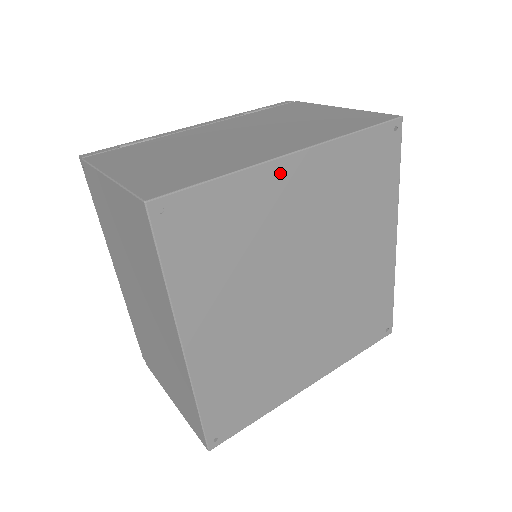
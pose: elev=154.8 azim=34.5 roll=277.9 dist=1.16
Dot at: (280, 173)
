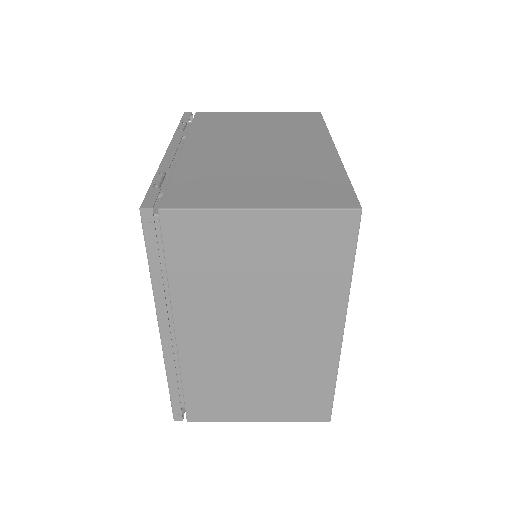
Dot at: occluded
